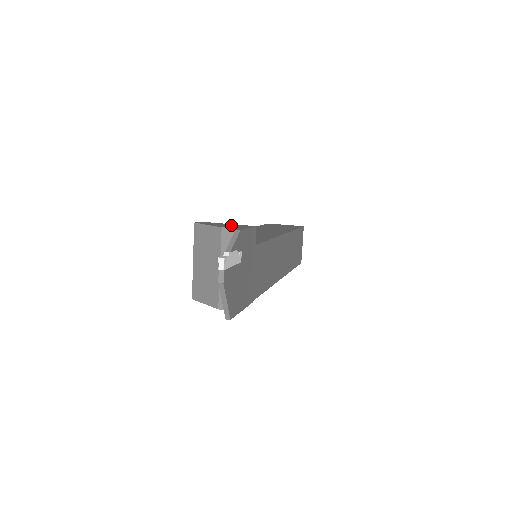
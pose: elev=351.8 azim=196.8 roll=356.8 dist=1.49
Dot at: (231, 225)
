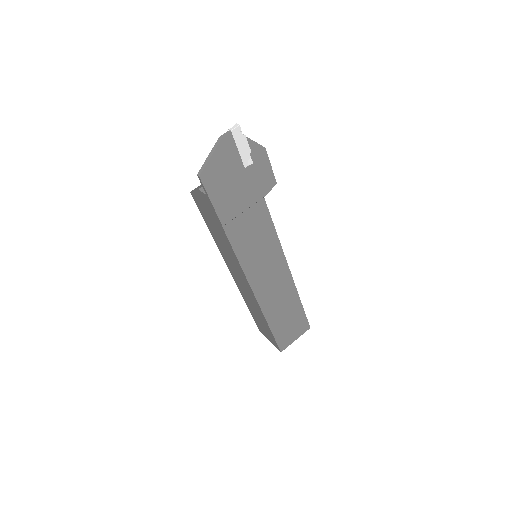
Dot at: occluded
